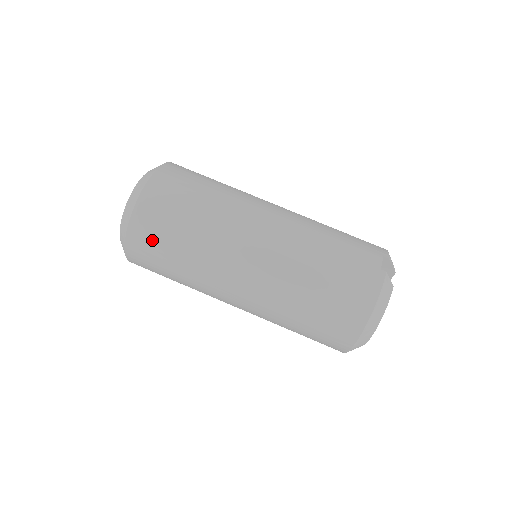
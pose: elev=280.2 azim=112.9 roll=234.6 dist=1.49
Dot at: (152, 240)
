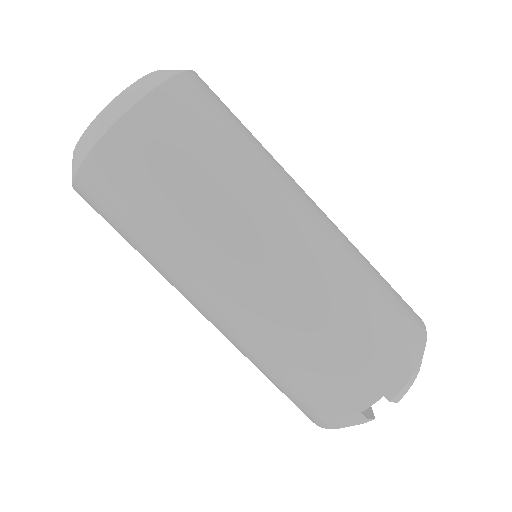
Dot at: occluded
